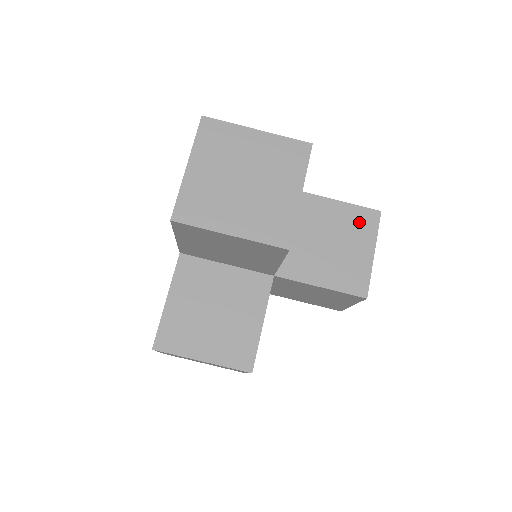
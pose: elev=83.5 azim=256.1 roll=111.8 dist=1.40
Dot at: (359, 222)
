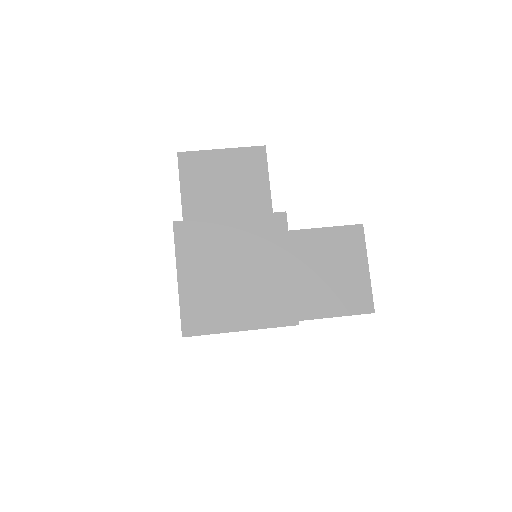
Dot at: occluded
